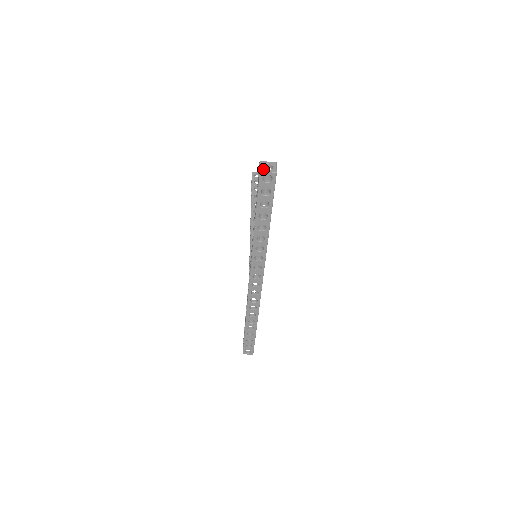
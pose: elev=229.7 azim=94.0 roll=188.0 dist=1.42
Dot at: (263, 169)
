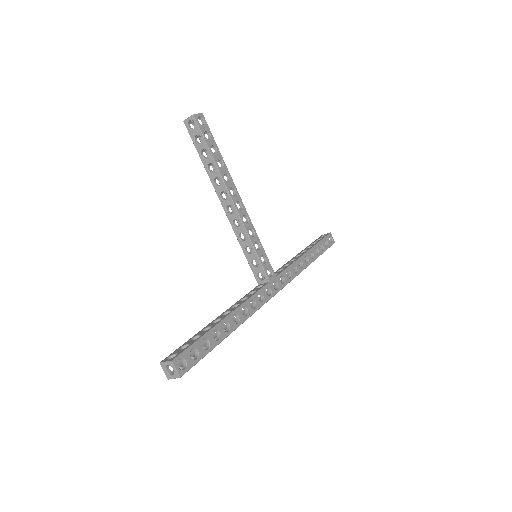
Dot at: (168, 376)
